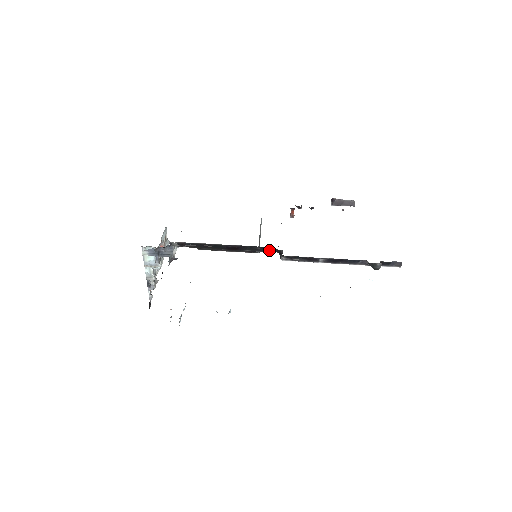
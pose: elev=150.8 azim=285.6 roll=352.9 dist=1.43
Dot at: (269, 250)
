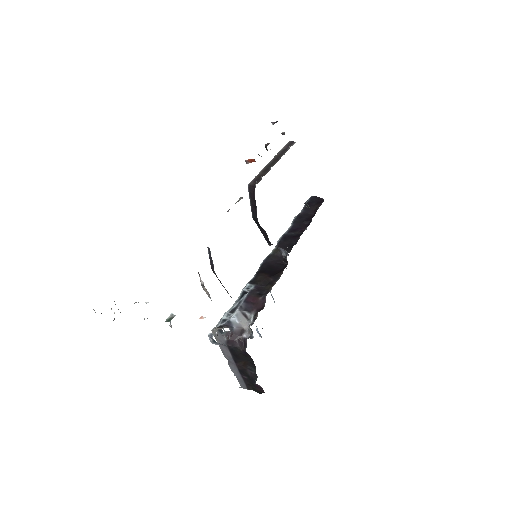
Dot at: occluded
